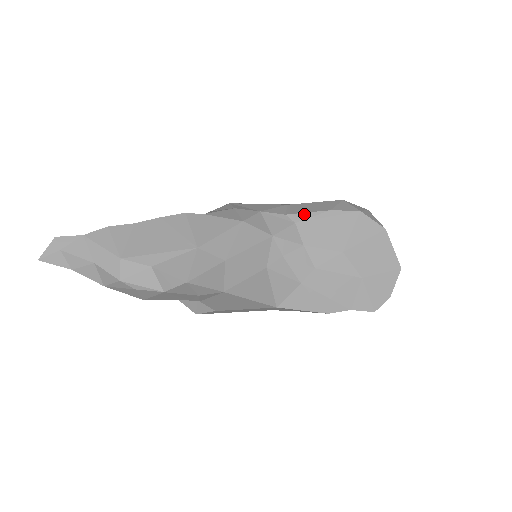
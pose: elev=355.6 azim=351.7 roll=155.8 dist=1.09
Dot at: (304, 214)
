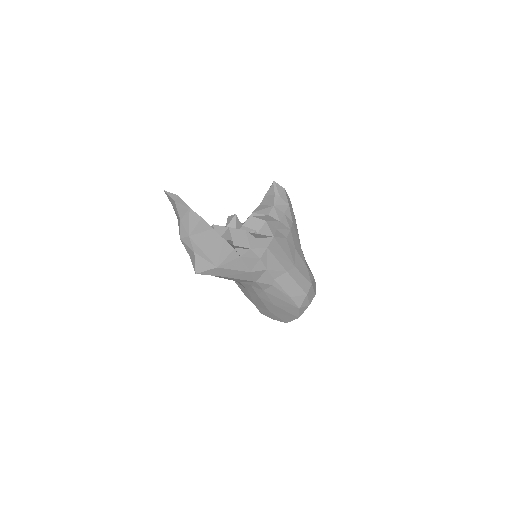
Dot at: (280, 287)
